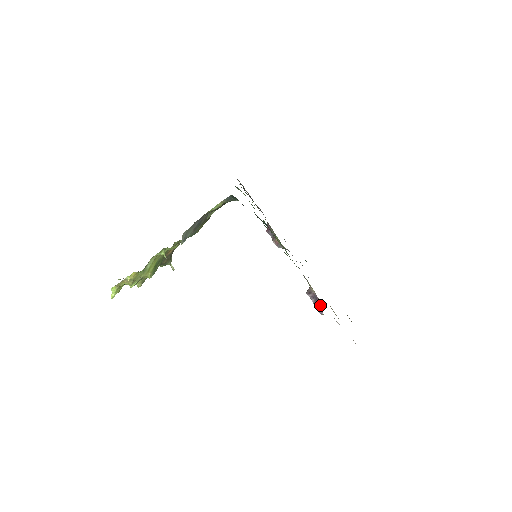
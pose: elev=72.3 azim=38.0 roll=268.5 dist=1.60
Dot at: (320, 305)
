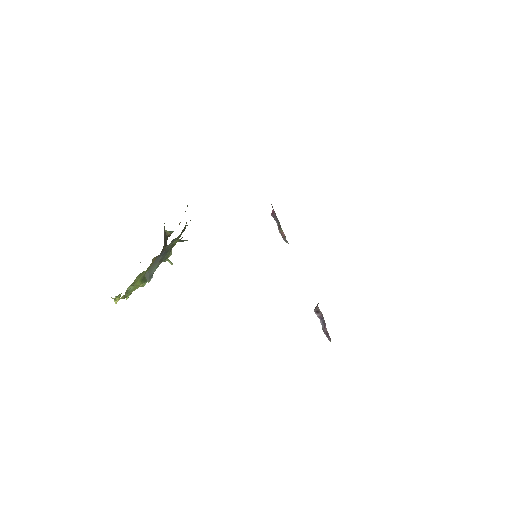
Dot at: (327, 332)
